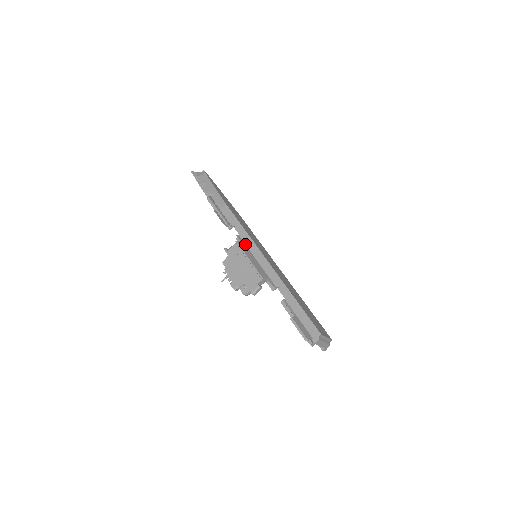
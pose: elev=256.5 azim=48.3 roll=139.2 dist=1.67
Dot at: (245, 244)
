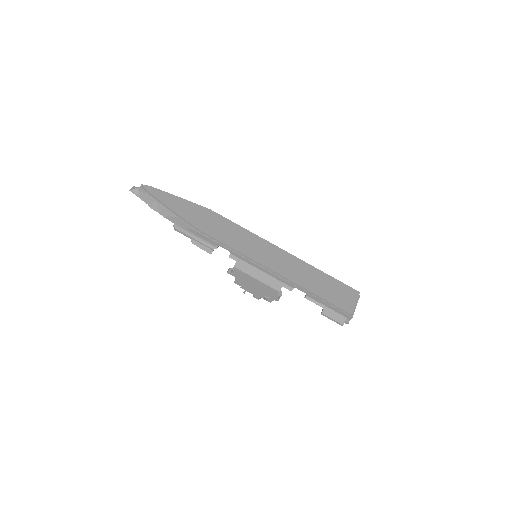
Dot at: (242, 260)
